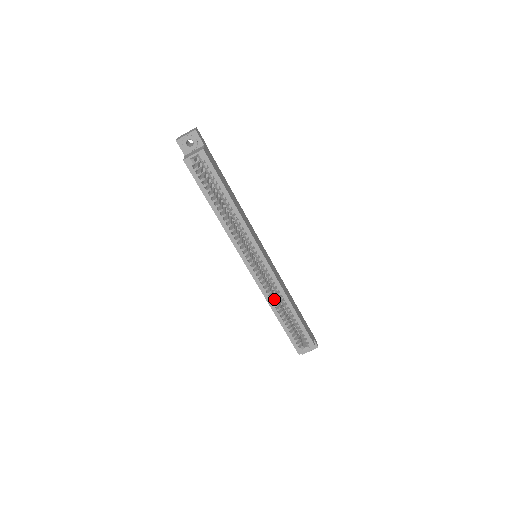
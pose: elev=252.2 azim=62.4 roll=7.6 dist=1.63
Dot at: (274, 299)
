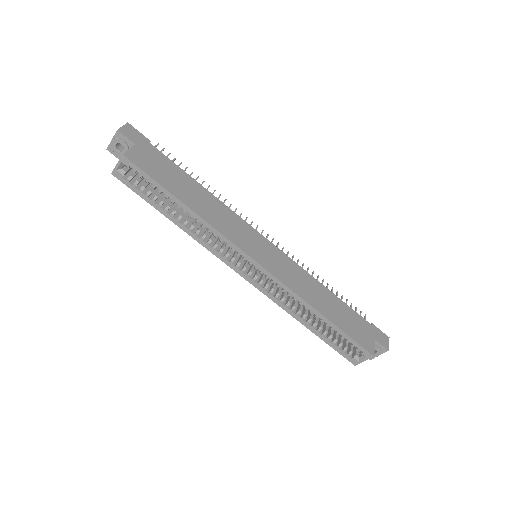
Dot at: (292, 306)
